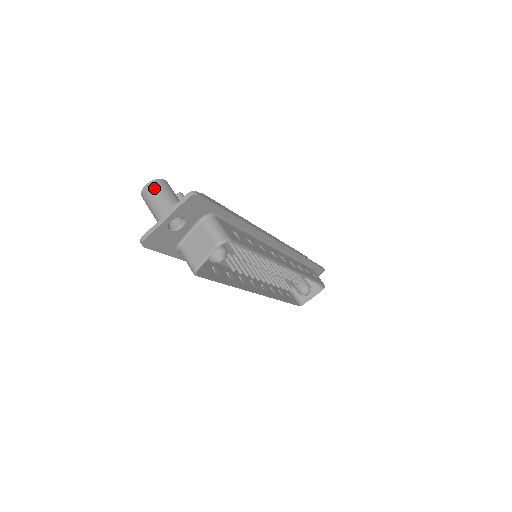
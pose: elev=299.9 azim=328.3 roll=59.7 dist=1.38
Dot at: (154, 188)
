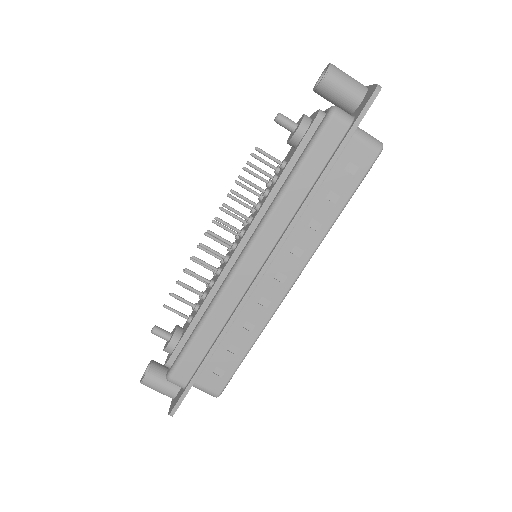
Dot at: (147, 386)
